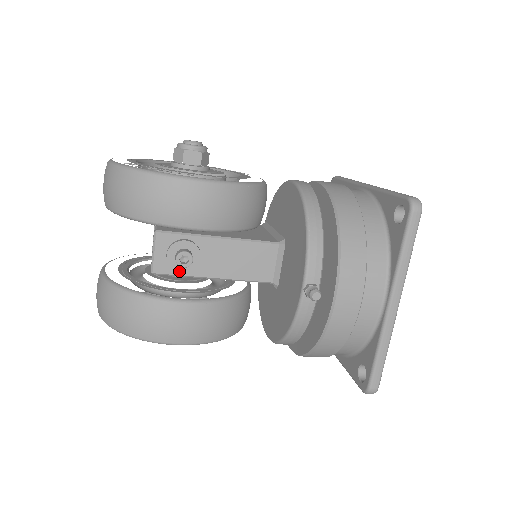
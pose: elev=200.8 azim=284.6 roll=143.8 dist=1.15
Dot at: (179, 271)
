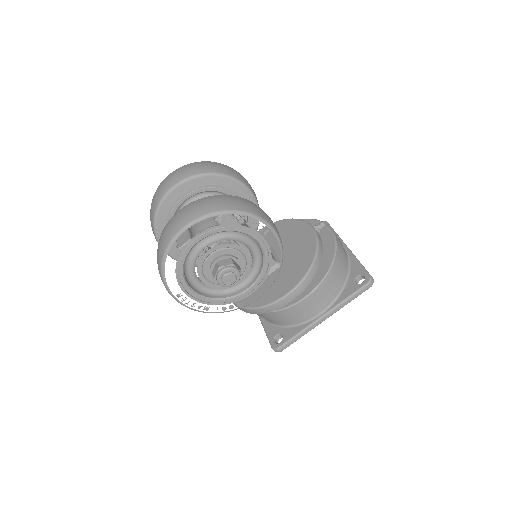
Dot at: (241, 217)
